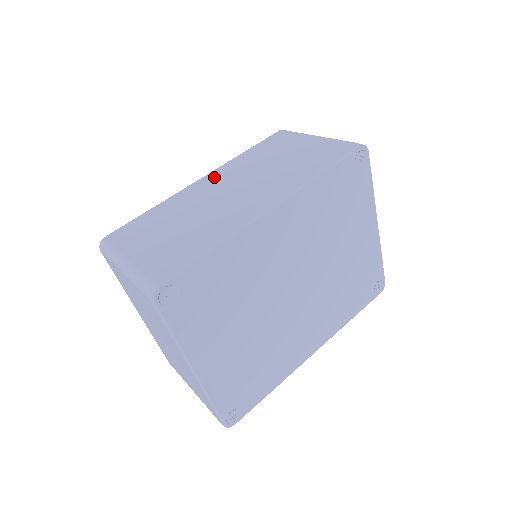
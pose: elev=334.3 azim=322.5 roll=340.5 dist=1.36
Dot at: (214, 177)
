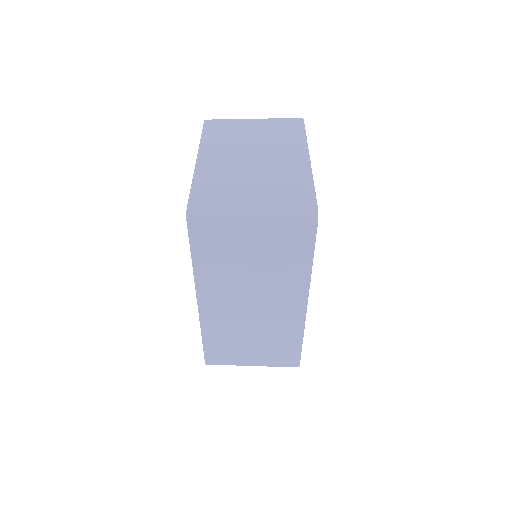
Dot at: (211, 299)
